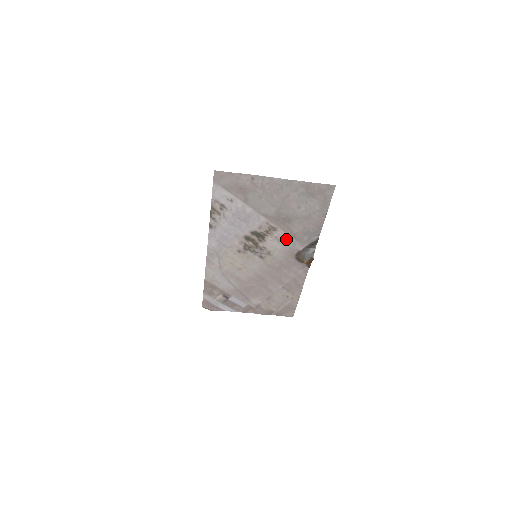
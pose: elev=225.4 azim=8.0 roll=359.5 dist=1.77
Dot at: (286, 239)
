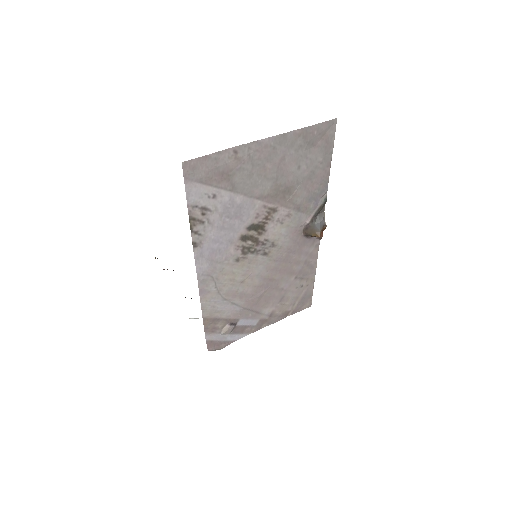
Dot at: (290, 217)
